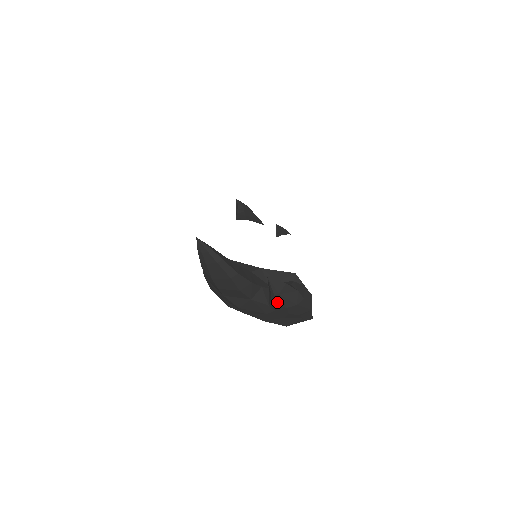
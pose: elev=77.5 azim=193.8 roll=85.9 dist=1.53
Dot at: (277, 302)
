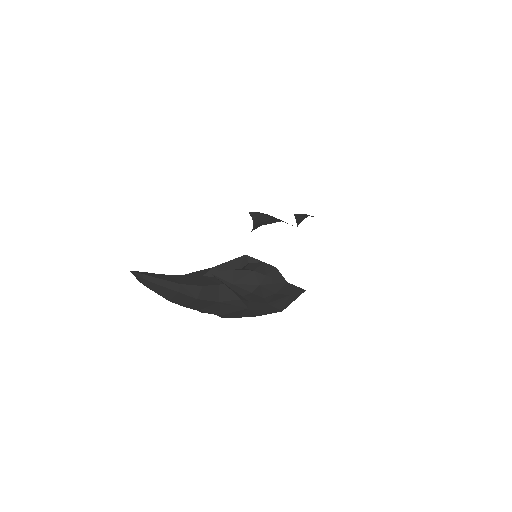
Dot at: (238, 292)
